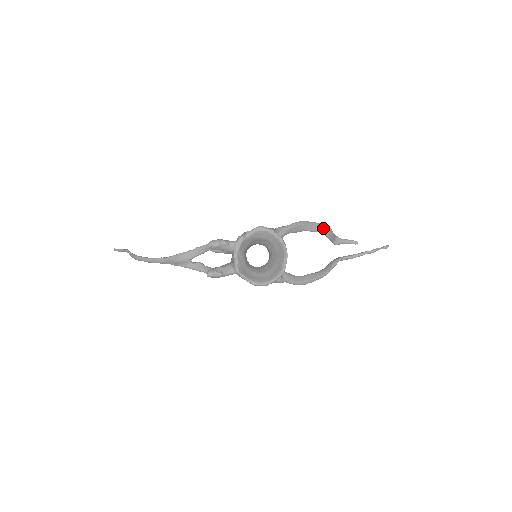
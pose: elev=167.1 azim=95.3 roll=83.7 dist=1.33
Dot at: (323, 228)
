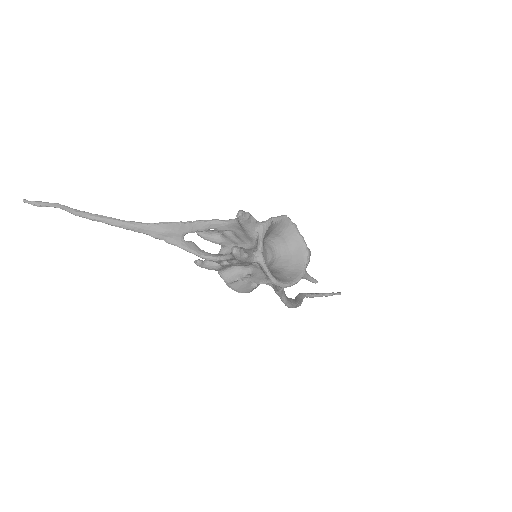
Dot at: occluded
